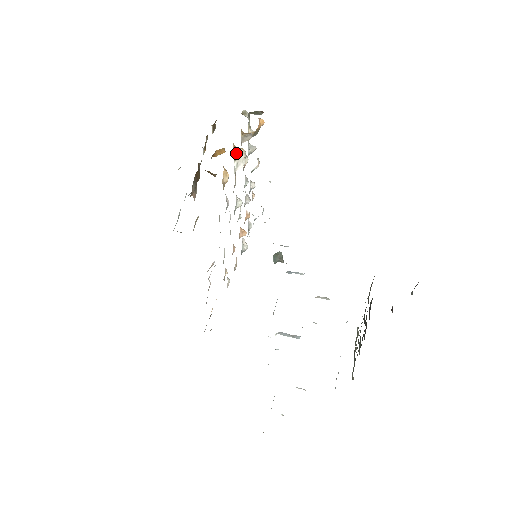
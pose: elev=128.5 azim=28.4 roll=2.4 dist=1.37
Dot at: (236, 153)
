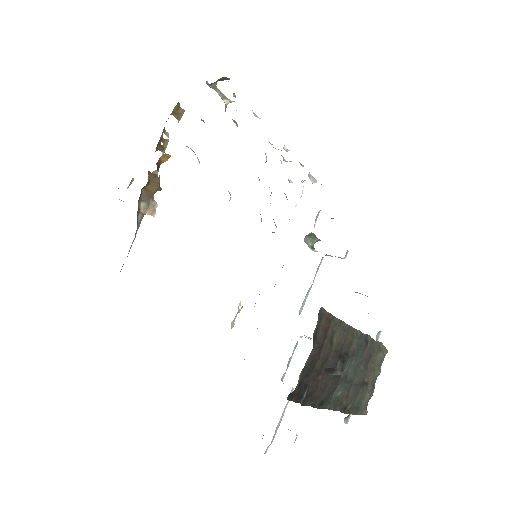
Dot at: (191, 149)
